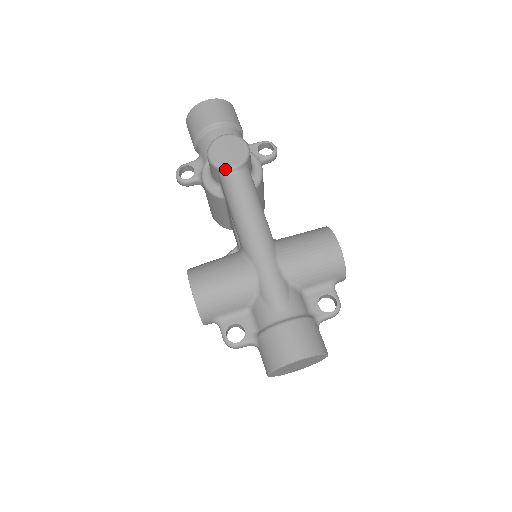
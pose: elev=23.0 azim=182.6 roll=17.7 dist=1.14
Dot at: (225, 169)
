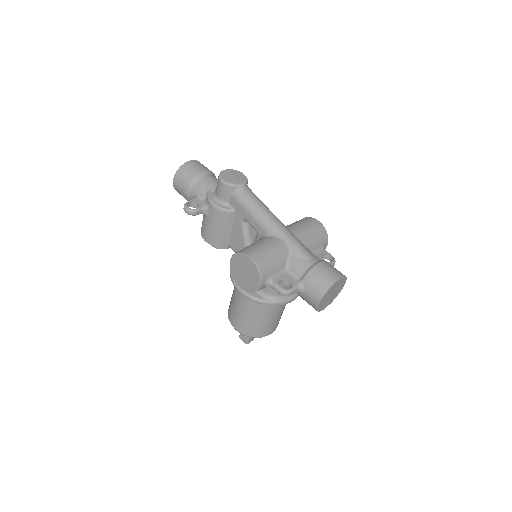
Dot at: (238, 186)
